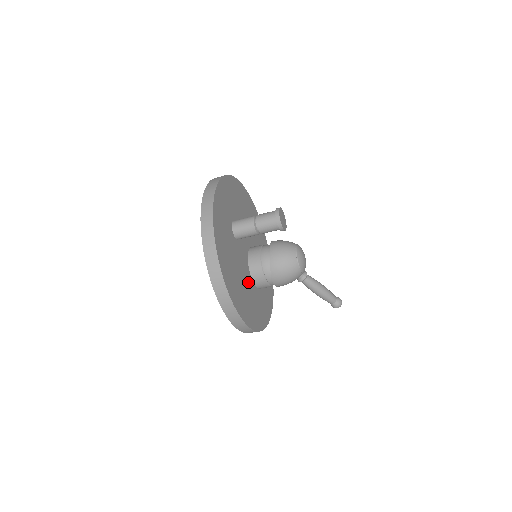
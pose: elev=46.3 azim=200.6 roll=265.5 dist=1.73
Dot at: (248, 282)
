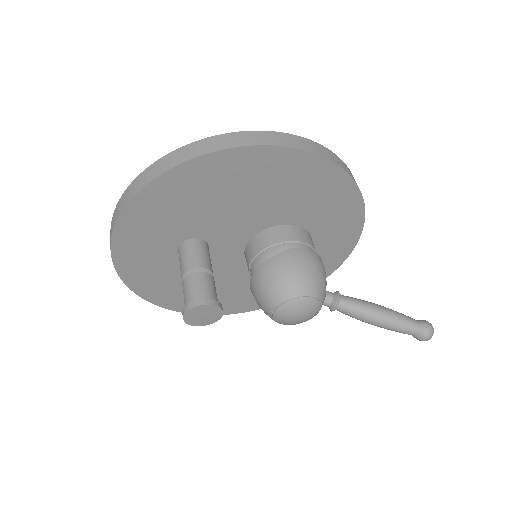
Dot at: (247, 277)
